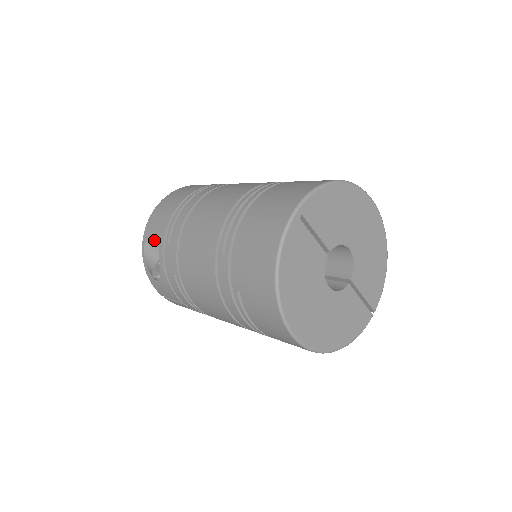
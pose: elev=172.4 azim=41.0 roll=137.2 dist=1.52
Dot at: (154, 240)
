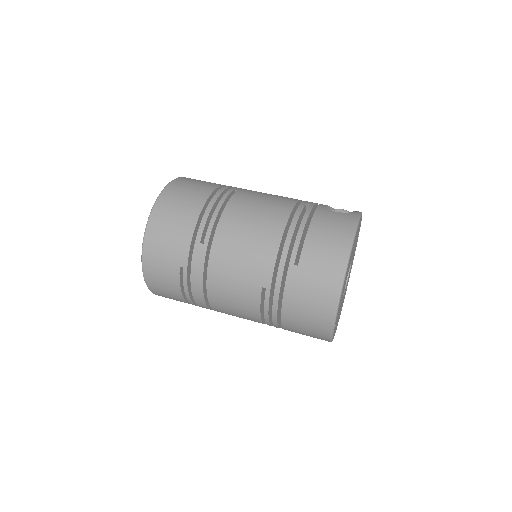
Dot at: occluded
